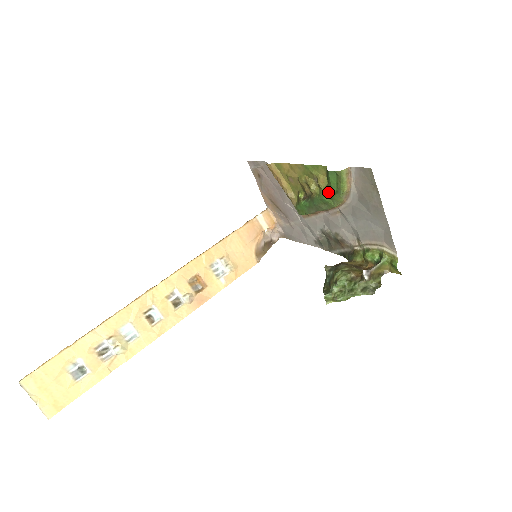
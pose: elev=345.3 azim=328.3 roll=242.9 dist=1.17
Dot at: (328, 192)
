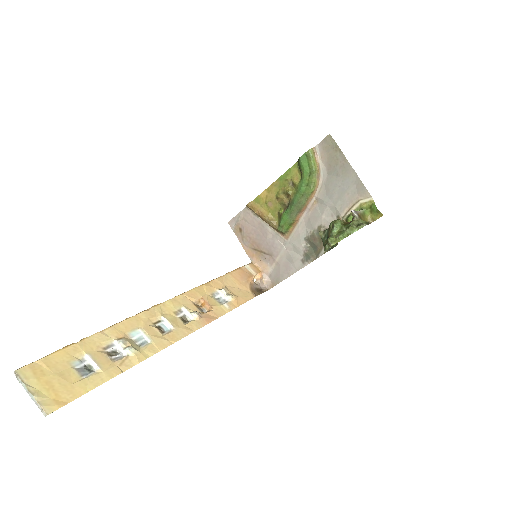
Dot at: (303, 180)
